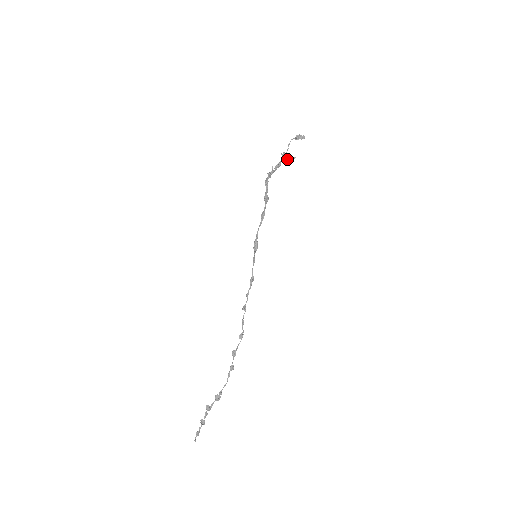
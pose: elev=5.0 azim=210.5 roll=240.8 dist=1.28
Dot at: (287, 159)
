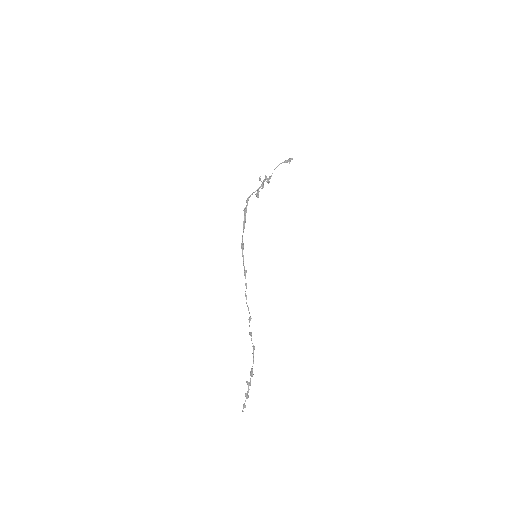
Dot at: (267, 179)
